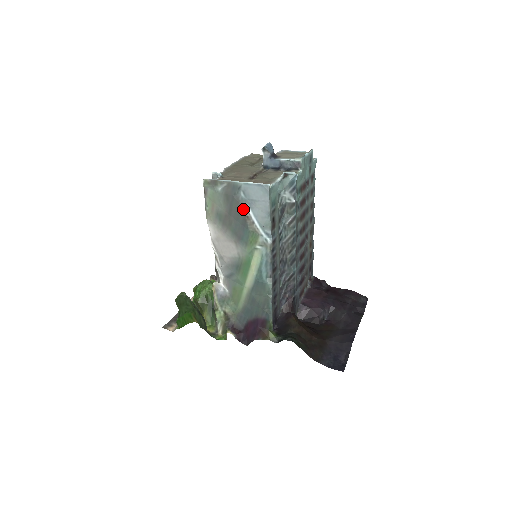
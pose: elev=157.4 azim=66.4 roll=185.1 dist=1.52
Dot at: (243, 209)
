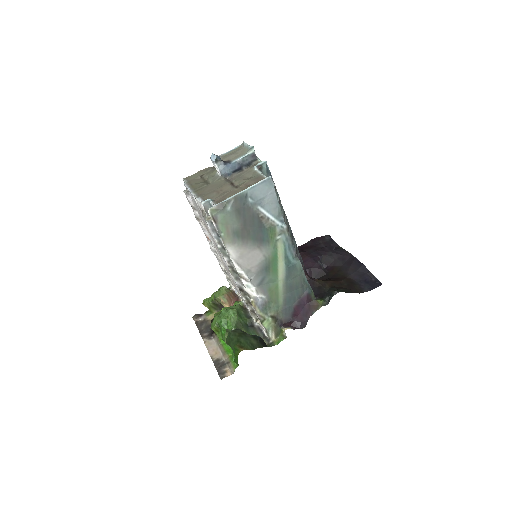
Dot at: (256, 213)
